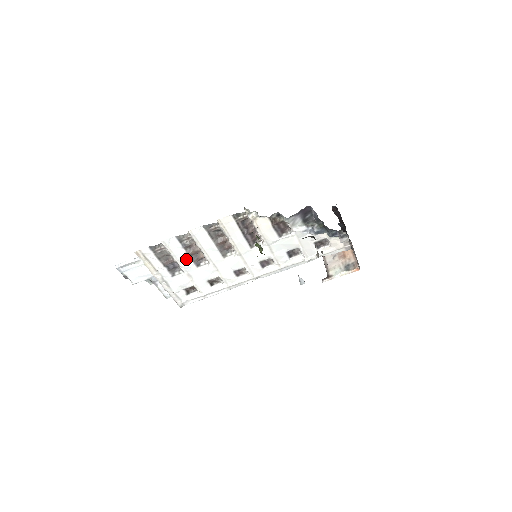
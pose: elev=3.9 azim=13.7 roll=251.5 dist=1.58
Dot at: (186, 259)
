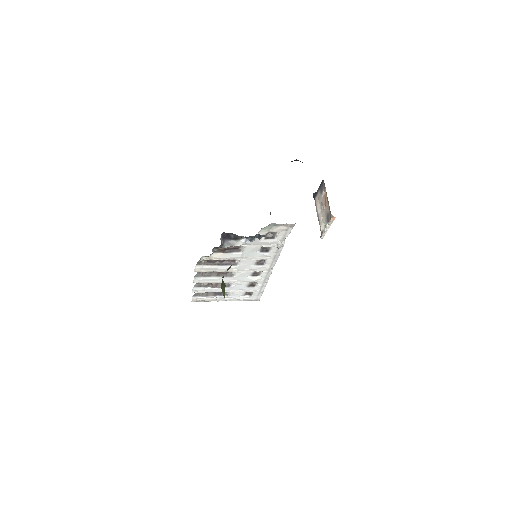
Dot at: (218, 289)
